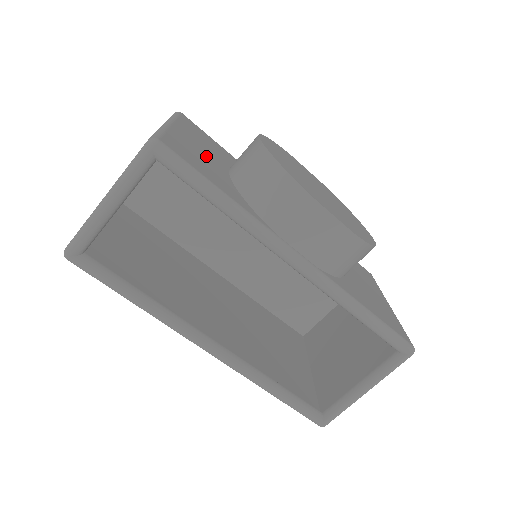
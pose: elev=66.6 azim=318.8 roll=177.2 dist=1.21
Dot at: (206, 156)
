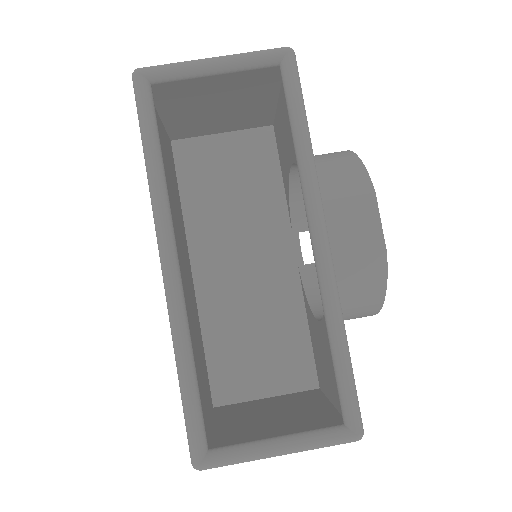
Dot at: occluded
